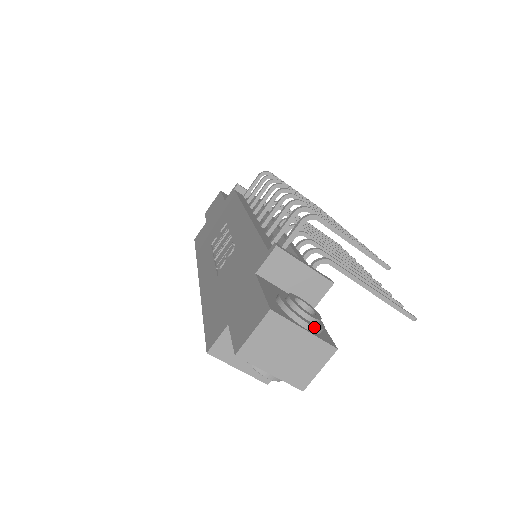
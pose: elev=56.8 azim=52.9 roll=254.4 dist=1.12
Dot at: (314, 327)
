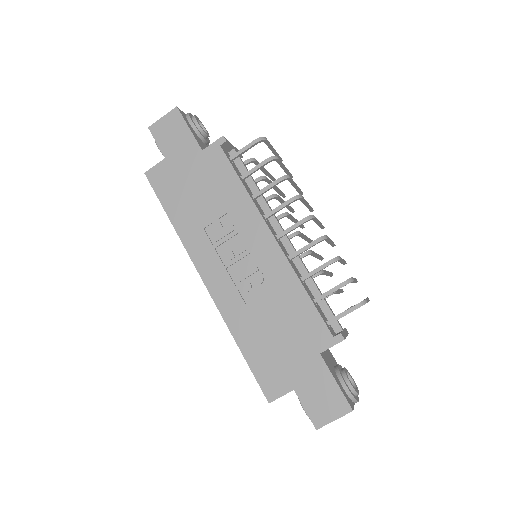
Dot at: occluded
